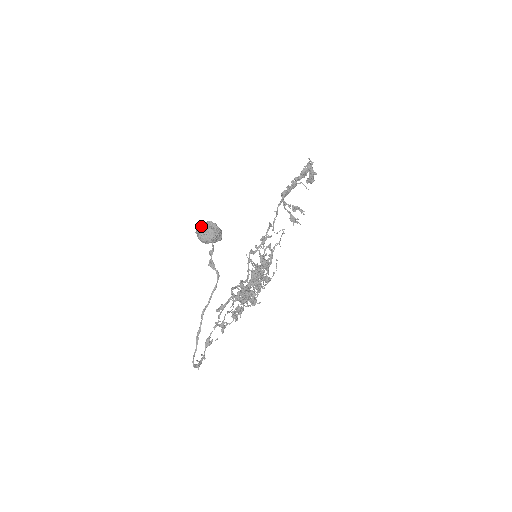
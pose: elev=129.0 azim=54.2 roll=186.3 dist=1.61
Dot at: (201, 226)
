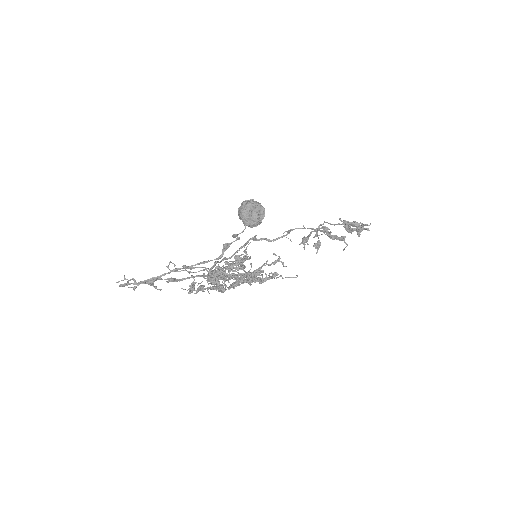
Dot at: (254, 206)
